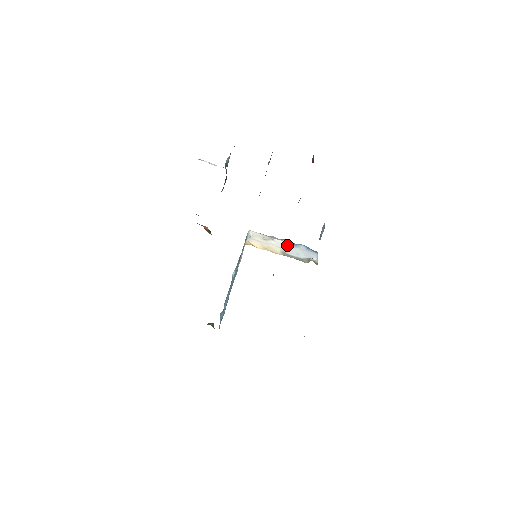
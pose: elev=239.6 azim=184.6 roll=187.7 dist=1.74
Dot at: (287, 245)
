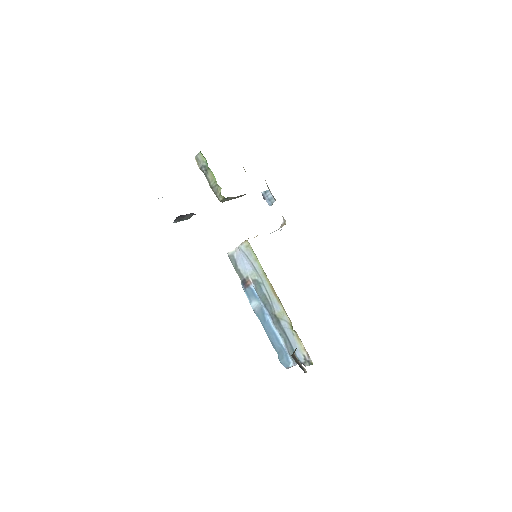
Dot at: occluded
